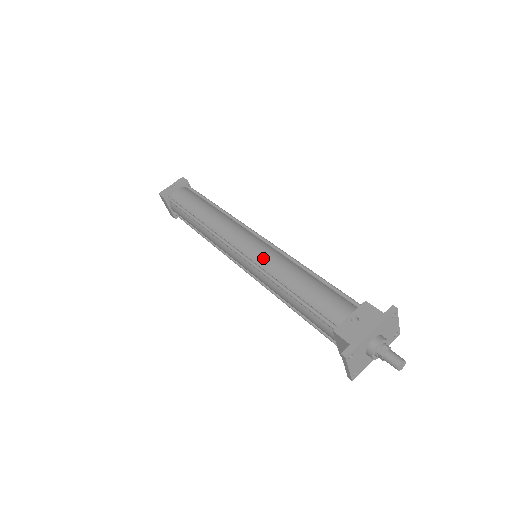
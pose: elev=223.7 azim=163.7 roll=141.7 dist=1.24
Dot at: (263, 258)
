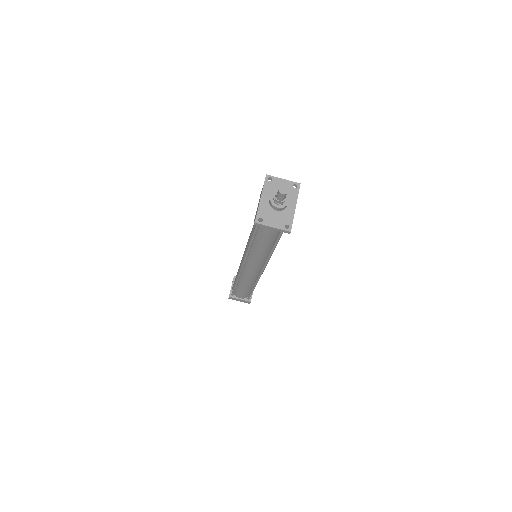
Dot at: (246, 249)
